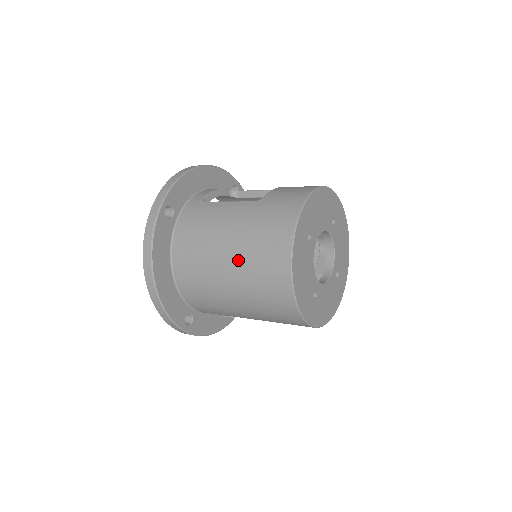
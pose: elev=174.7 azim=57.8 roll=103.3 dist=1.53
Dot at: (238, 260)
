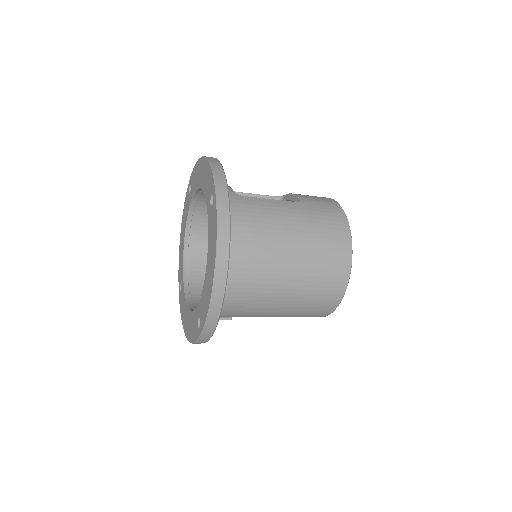
Dot at: (304, 254)
